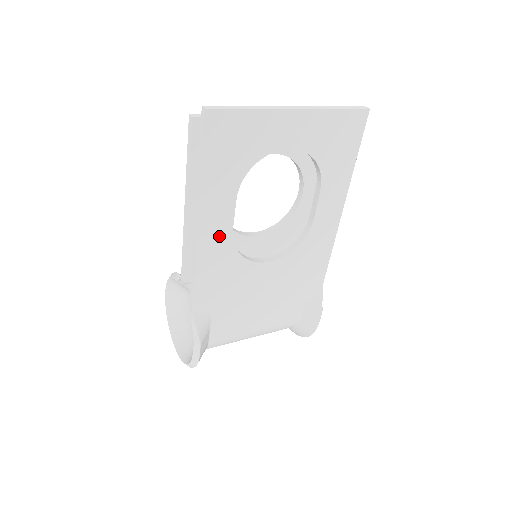
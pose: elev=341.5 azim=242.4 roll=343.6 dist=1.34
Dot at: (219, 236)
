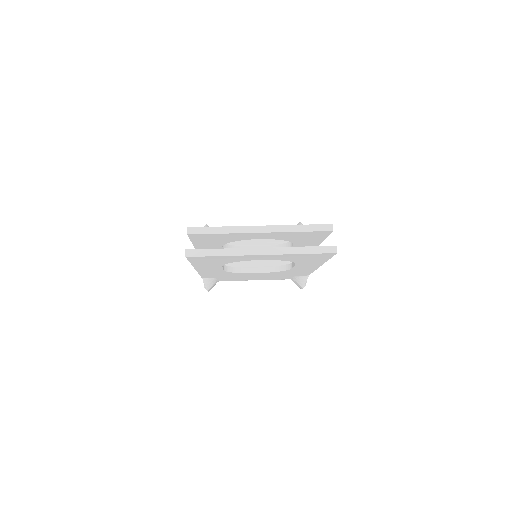
Dot at: (213, 270)
